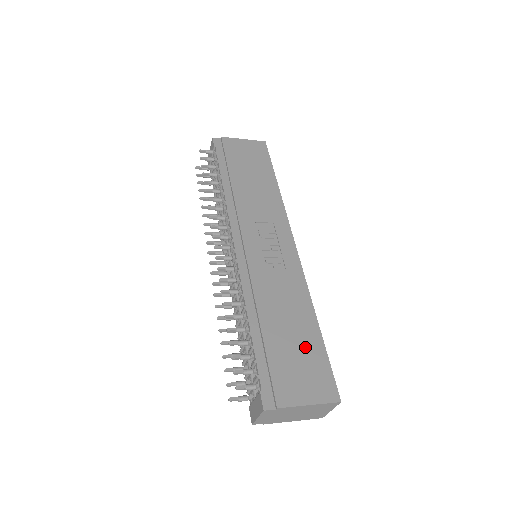
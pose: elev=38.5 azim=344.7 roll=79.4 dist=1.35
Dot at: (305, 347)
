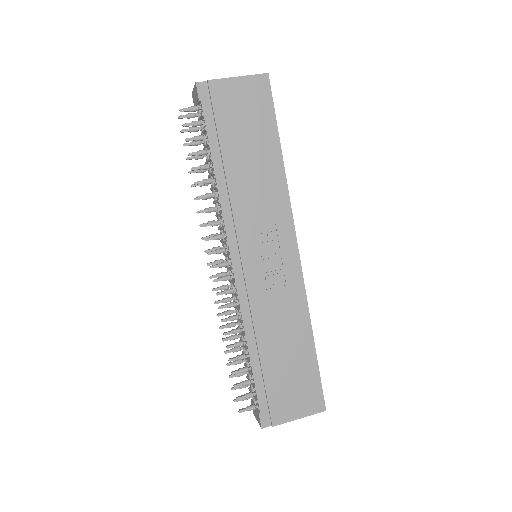
Dot at: (300, 368)
